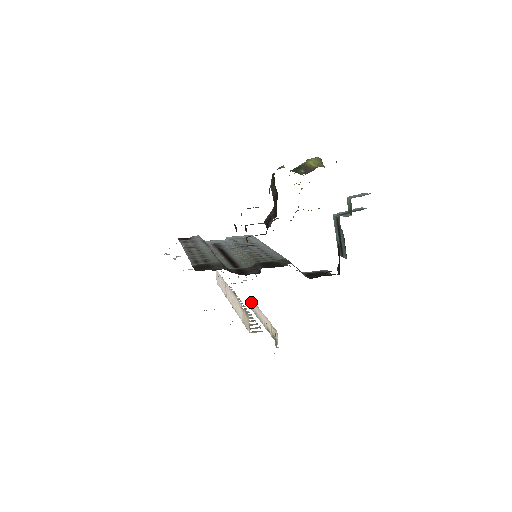
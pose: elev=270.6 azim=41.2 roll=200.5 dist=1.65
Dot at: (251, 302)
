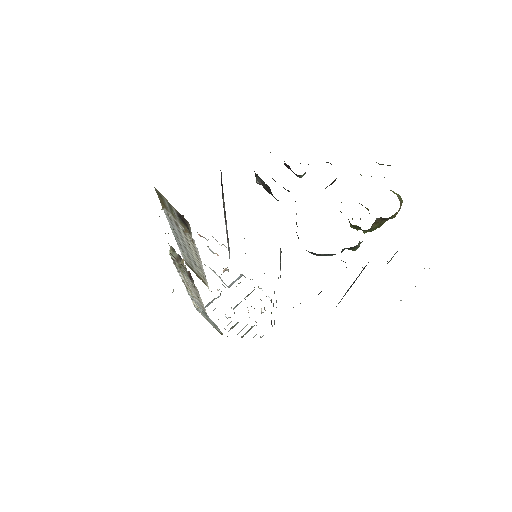
Dot at: occluded
